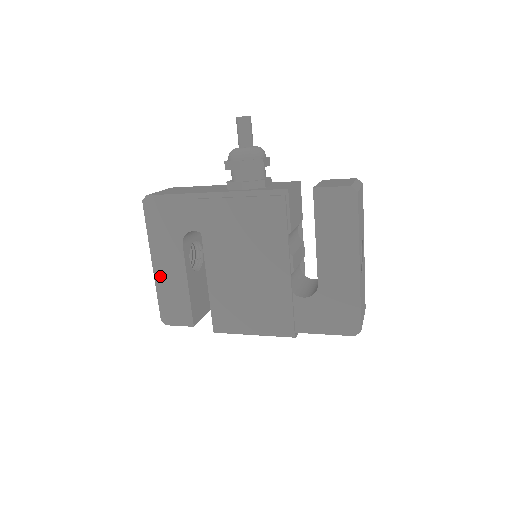
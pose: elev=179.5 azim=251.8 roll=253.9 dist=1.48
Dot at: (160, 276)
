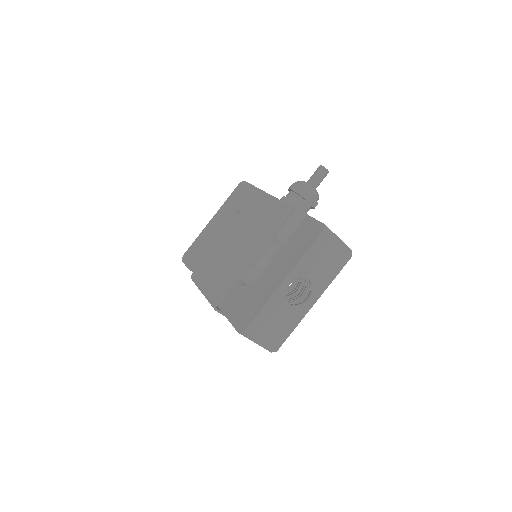
Dot at: (207, 229)
